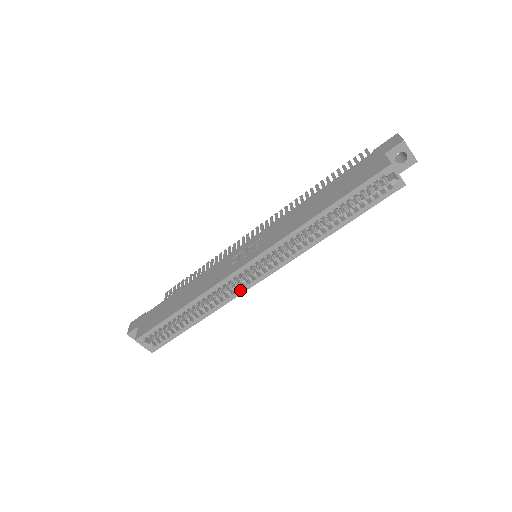
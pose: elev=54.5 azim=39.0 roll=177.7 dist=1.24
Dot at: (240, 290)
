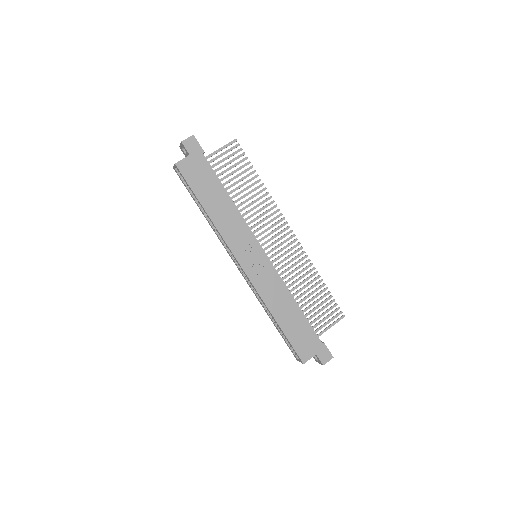
Dot at: (227, 251)
